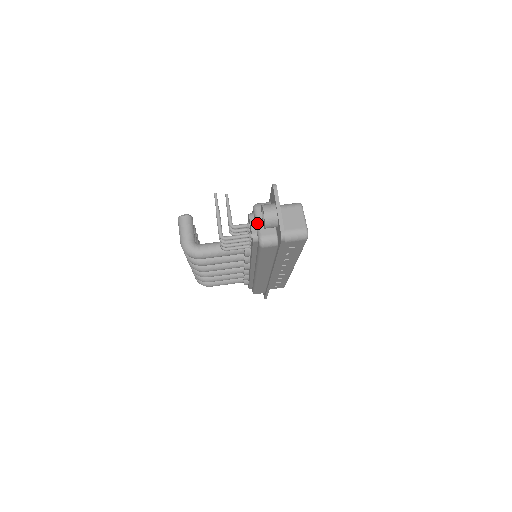
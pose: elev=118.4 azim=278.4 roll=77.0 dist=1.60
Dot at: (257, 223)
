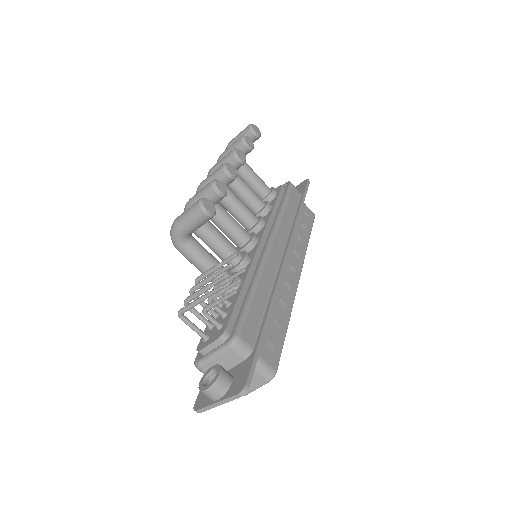
Dot at: (212, 355)
